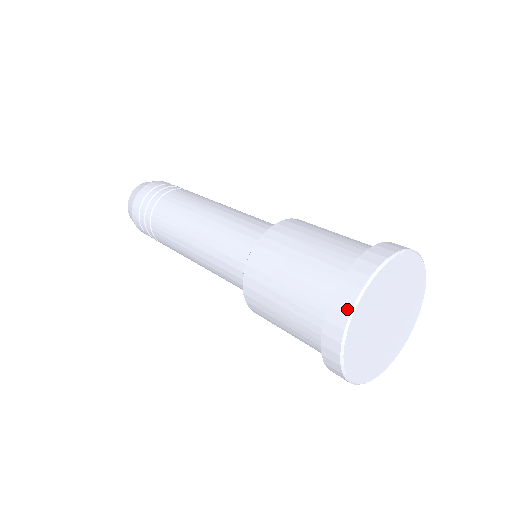
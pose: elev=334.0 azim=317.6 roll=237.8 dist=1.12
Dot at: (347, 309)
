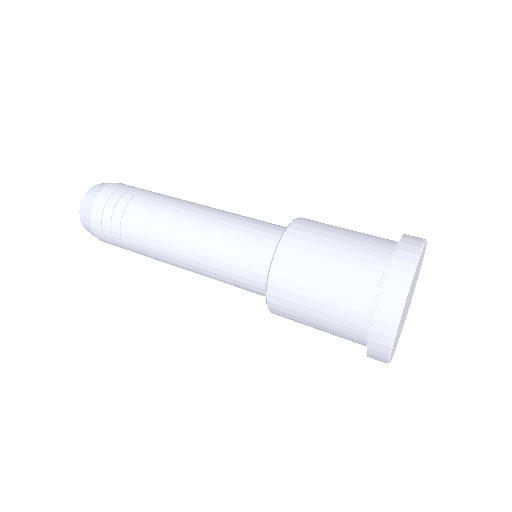
Dot at: (405, 281)
